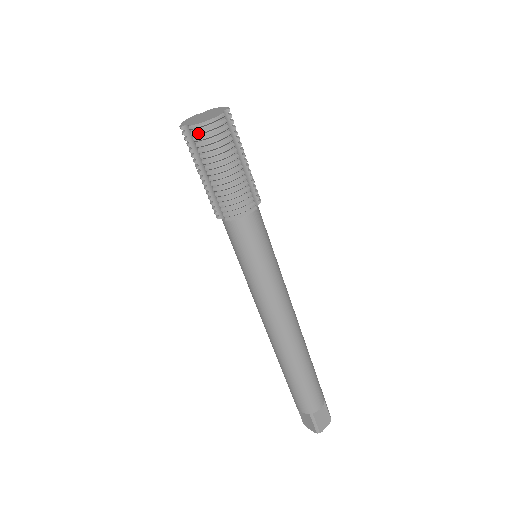
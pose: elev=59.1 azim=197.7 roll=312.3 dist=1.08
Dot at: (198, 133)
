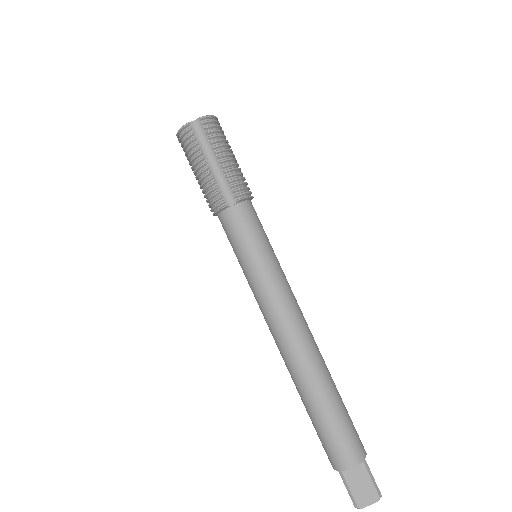
Dot at: (208, 121)
